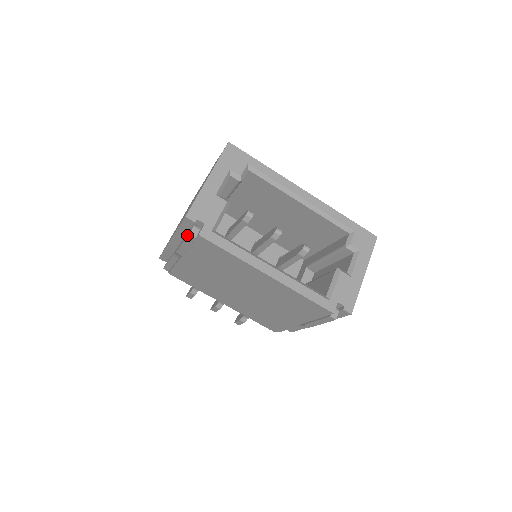
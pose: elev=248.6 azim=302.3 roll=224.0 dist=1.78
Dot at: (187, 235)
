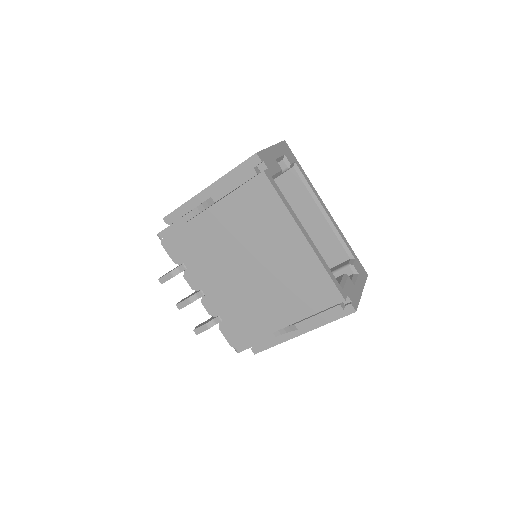
Dot at: (245, 173)
